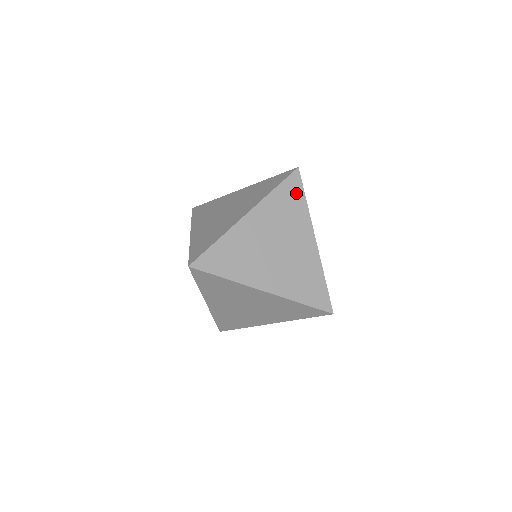
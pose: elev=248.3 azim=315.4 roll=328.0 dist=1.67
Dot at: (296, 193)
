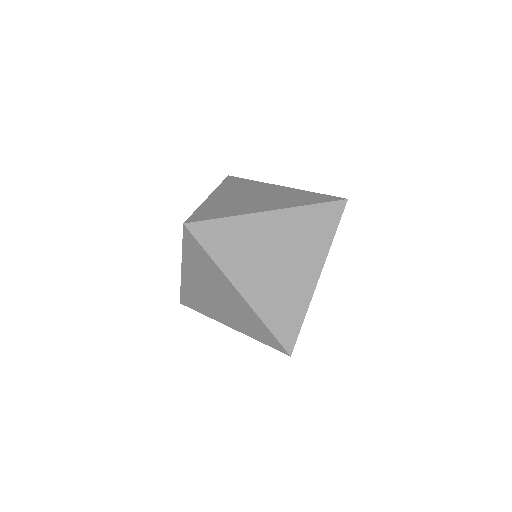
Dot at: (239, 181)
